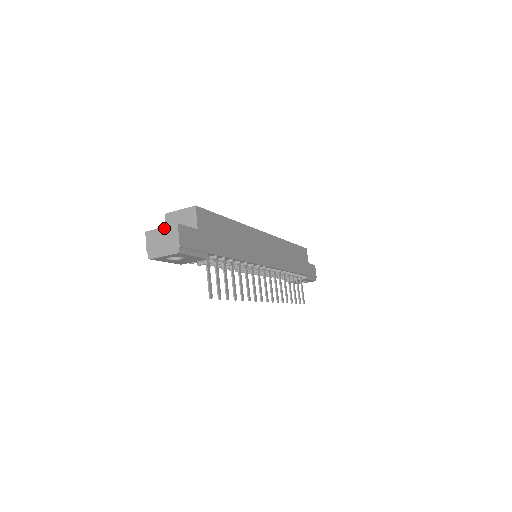
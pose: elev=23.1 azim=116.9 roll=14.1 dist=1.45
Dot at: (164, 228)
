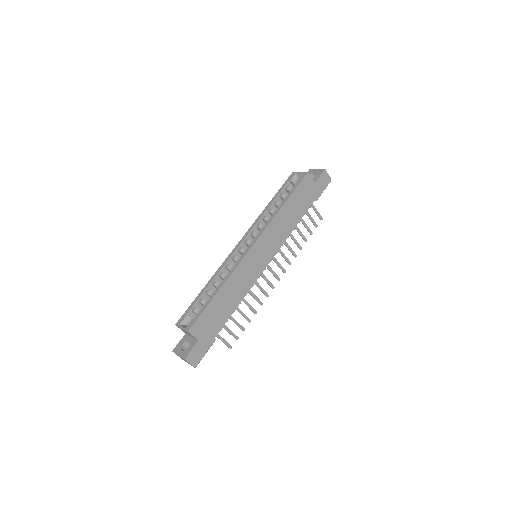
Dot at: occluded
